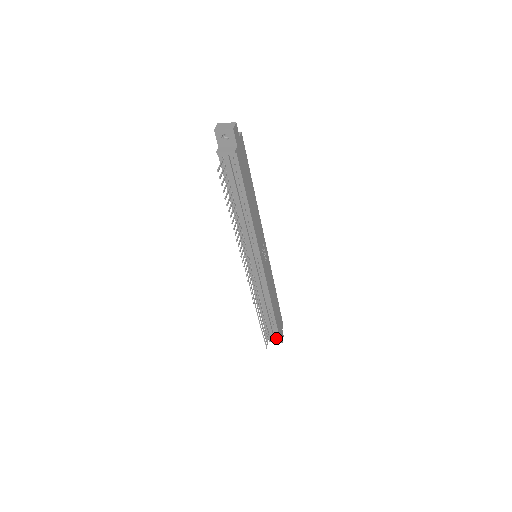
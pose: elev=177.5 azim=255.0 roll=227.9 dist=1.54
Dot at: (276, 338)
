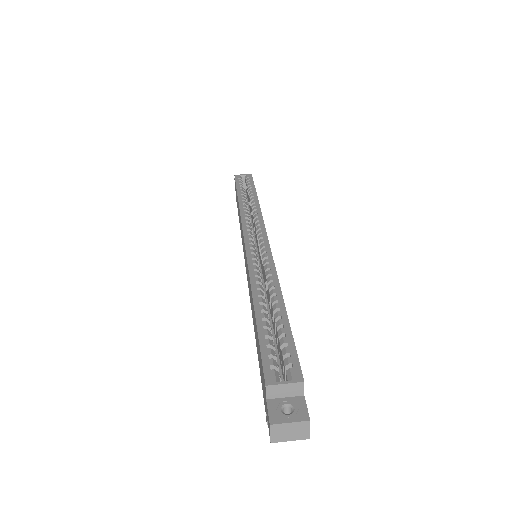
Dot at: occluded
